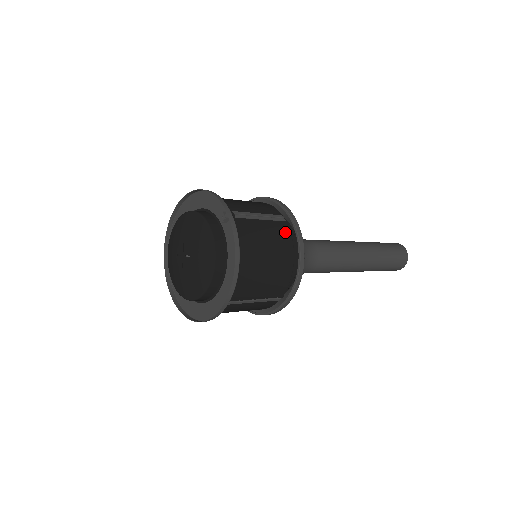
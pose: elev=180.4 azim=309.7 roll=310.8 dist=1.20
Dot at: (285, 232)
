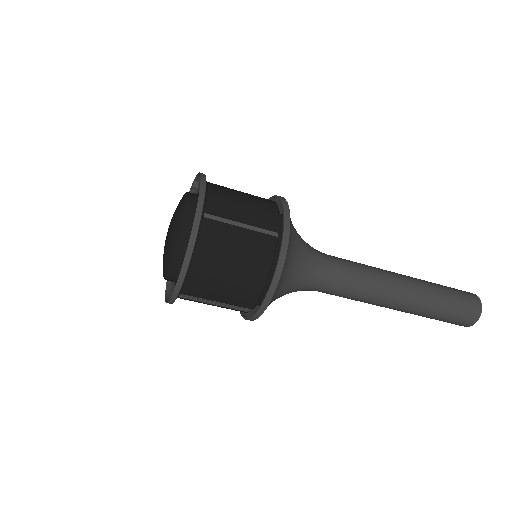
Dot at: occluded
